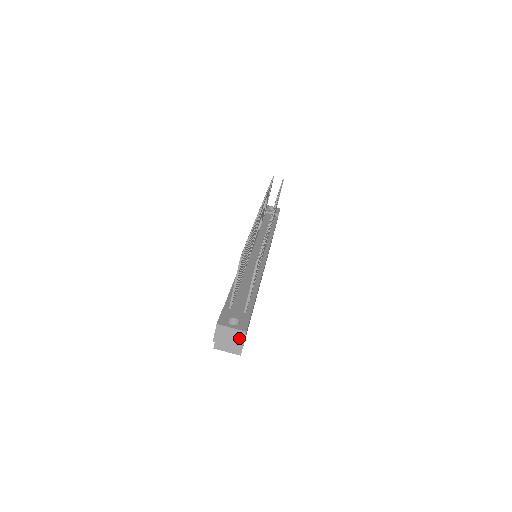
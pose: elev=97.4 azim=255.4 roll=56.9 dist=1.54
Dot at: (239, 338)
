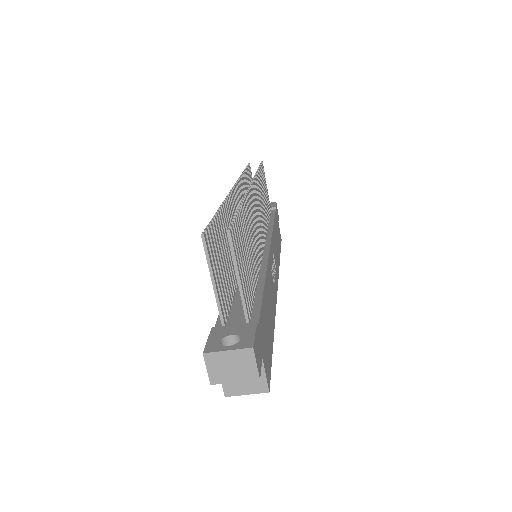
Dot at: (247, 363)
